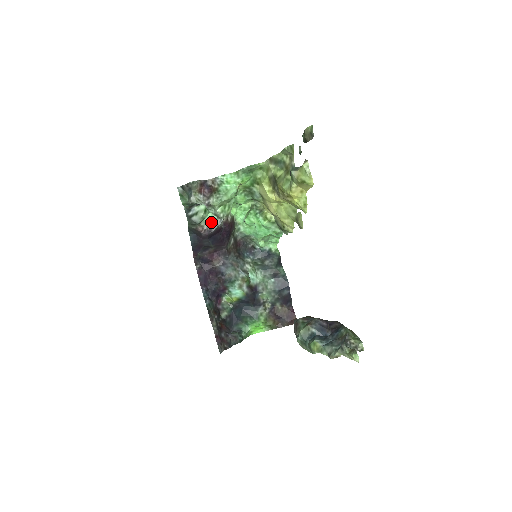
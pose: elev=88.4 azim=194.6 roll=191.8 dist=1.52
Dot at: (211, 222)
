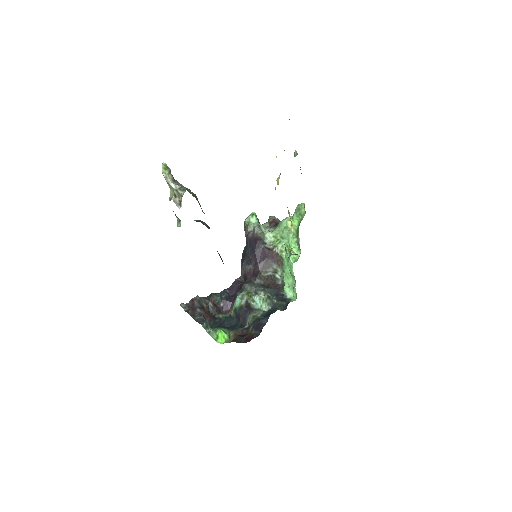
Dot at: (254, 229)
